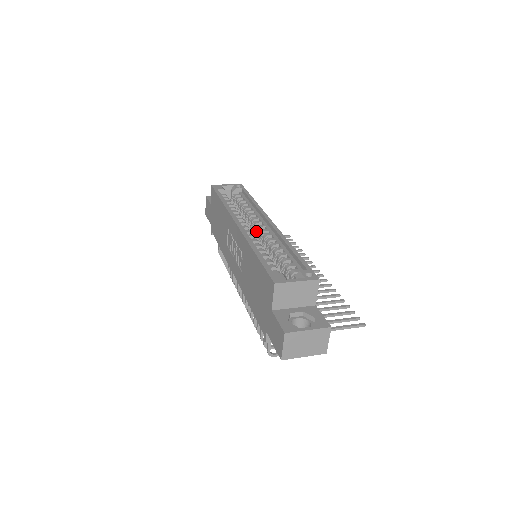
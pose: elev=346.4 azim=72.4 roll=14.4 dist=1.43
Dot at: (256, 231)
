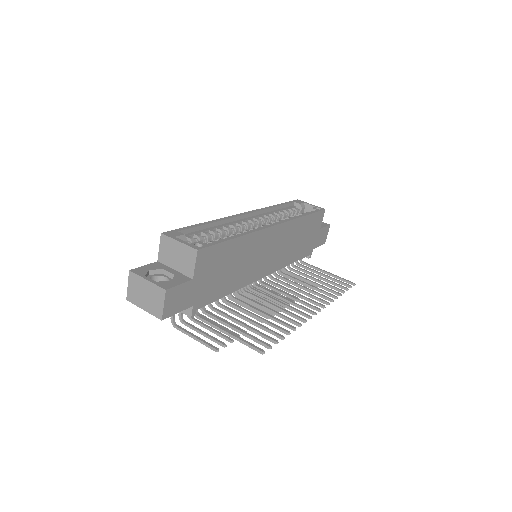
Dot at: occluded
